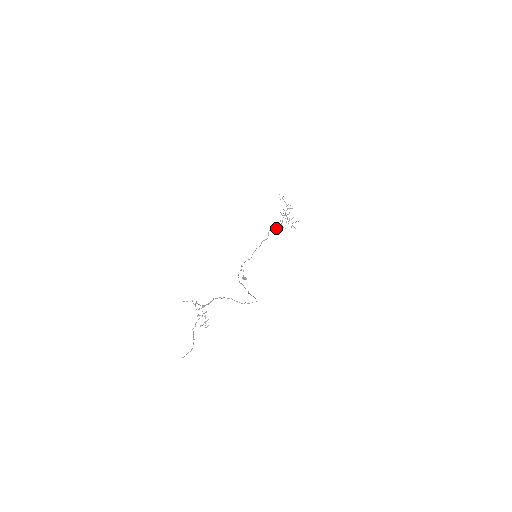
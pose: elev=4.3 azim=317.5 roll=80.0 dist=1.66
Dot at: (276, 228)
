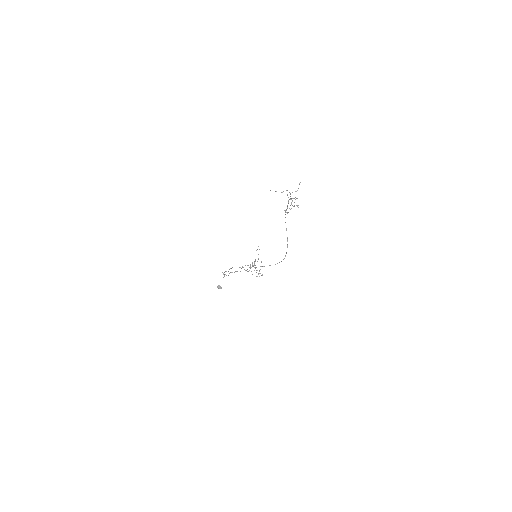
Dot at: occluded
